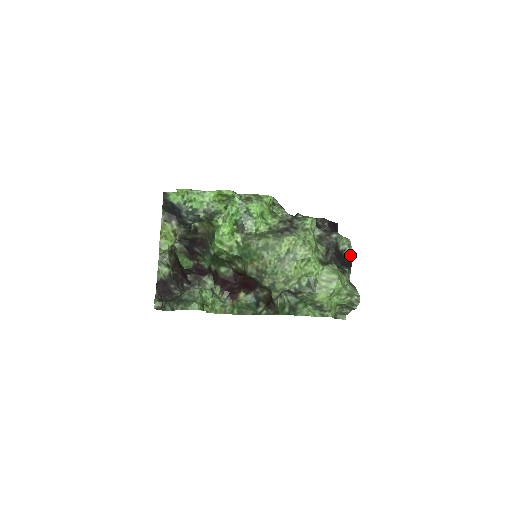
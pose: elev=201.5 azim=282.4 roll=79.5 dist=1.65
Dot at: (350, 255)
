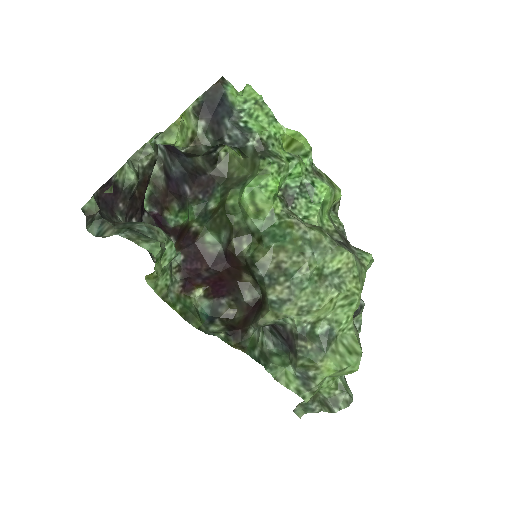
Dot at: occluded
